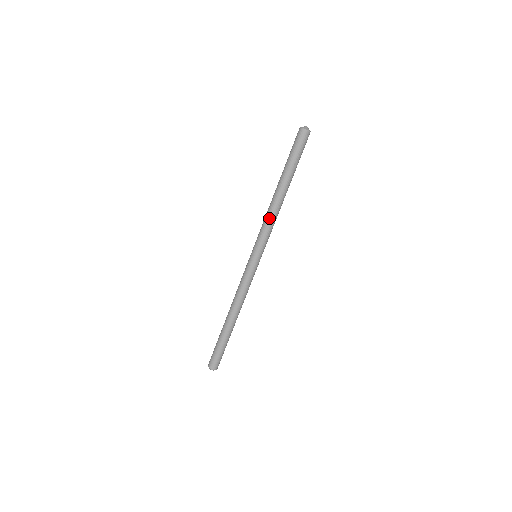
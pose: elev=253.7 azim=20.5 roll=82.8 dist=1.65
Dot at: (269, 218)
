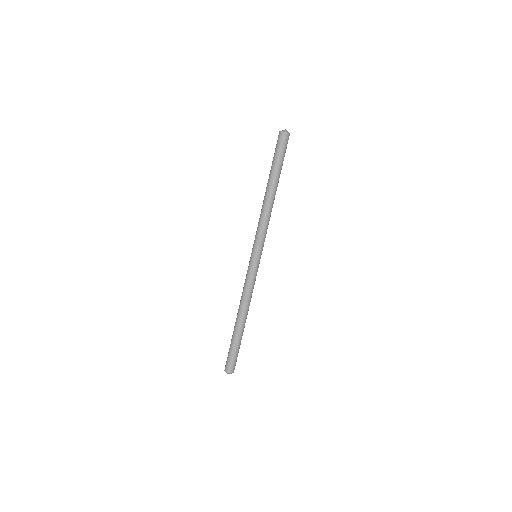
Dot at: (265, 218)
